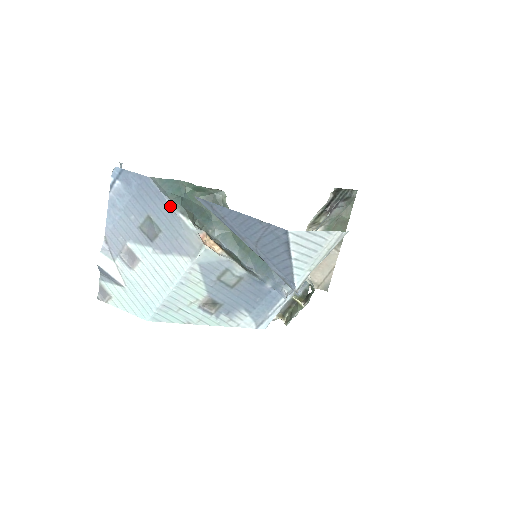
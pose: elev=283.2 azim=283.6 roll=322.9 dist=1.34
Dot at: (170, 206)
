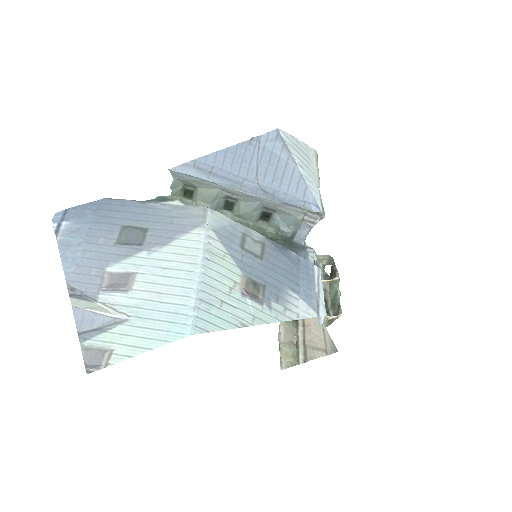
Dot at: (145, 203)
